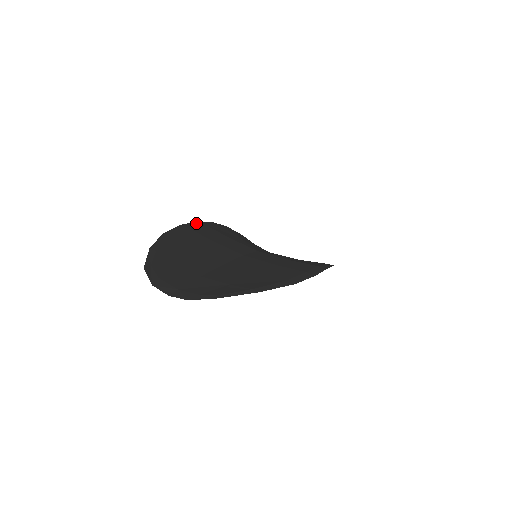
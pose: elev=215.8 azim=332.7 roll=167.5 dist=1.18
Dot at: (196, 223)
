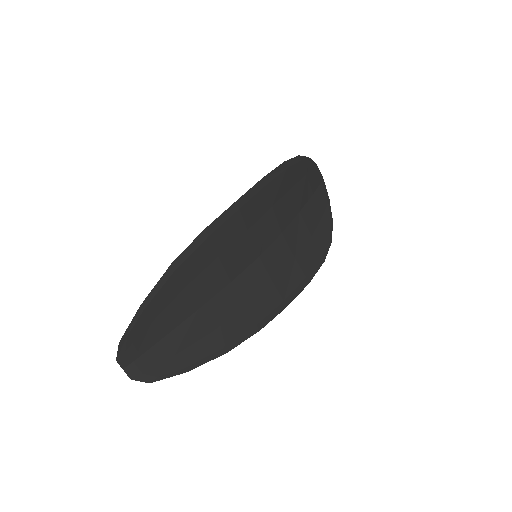
Dot at: (229, 211)
